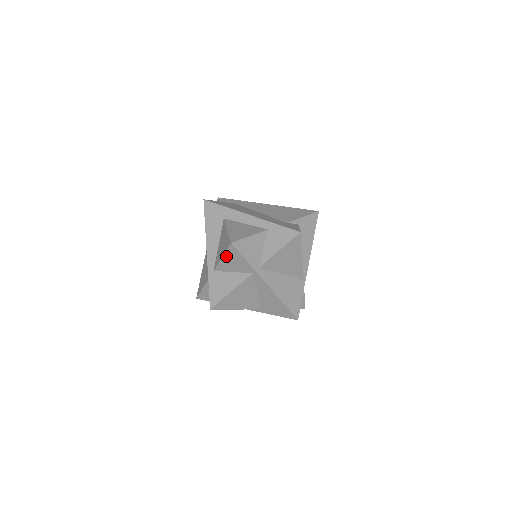
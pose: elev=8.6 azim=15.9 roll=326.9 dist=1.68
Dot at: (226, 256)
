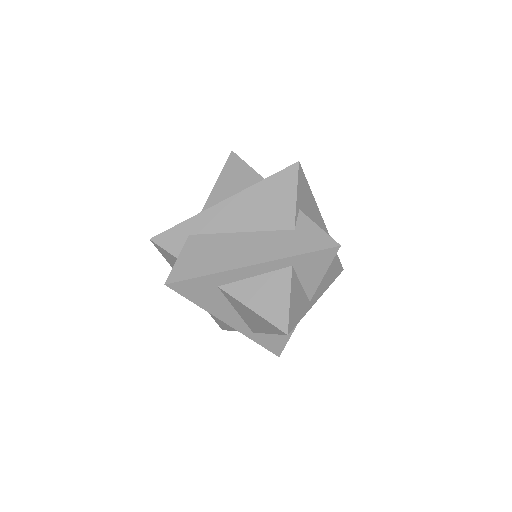
Dot at: occluded
